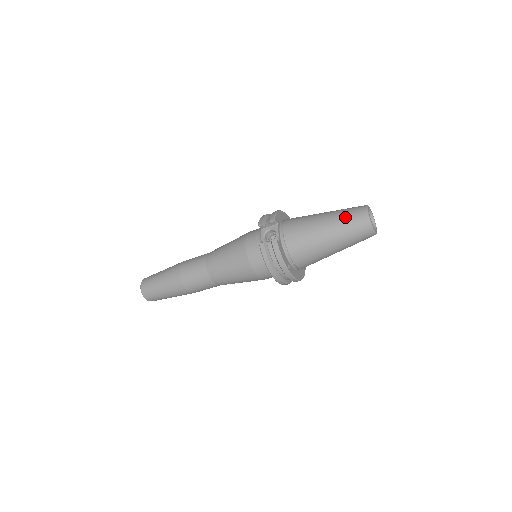
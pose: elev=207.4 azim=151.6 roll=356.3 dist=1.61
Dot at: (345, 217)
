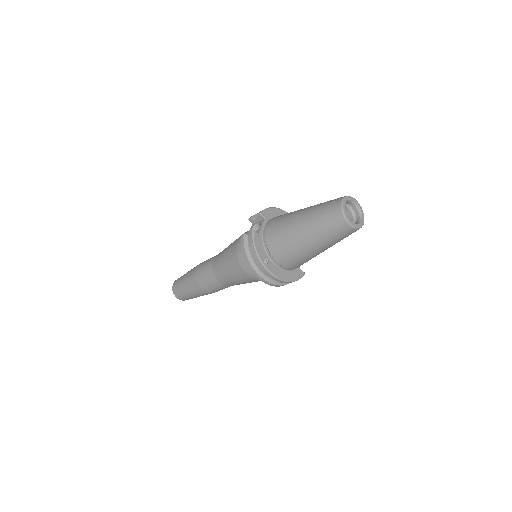
Dot at: (321, 207)
